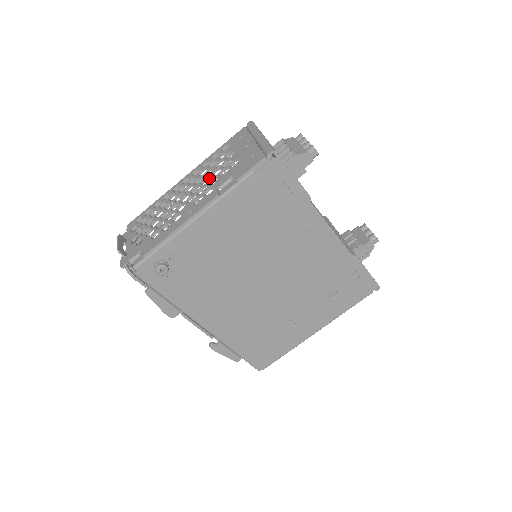
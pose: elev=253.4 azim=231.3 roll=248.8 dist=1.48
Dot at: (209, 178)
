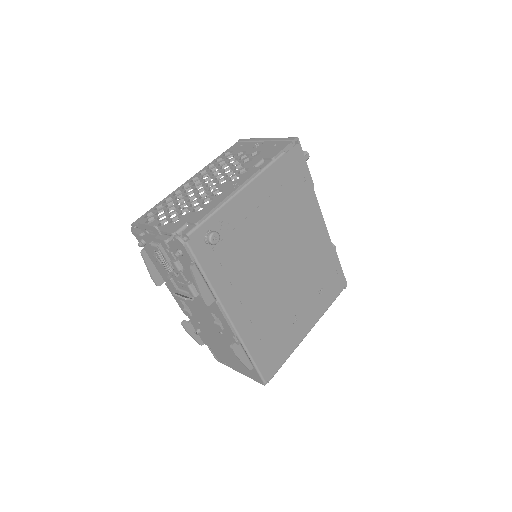
Dot at: (228, 170)
